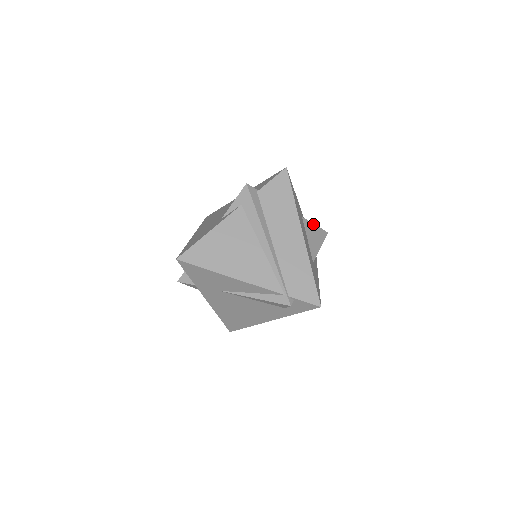
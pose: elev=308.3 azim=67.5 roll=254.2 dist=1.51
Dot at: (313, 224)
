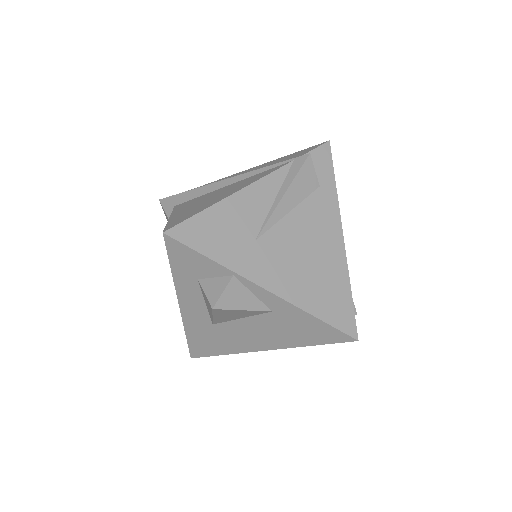
Dot at: occluded
